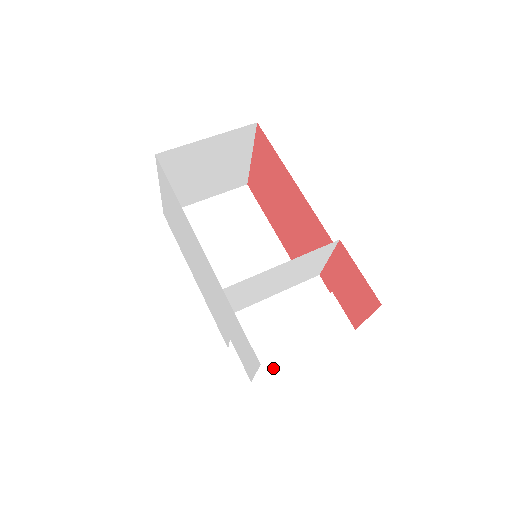
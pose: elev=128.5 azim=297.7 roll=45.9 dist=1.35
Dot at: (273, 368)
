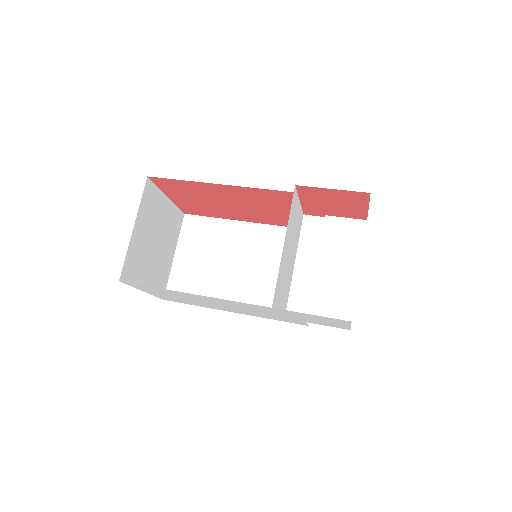
Dot at: (352, 306)
